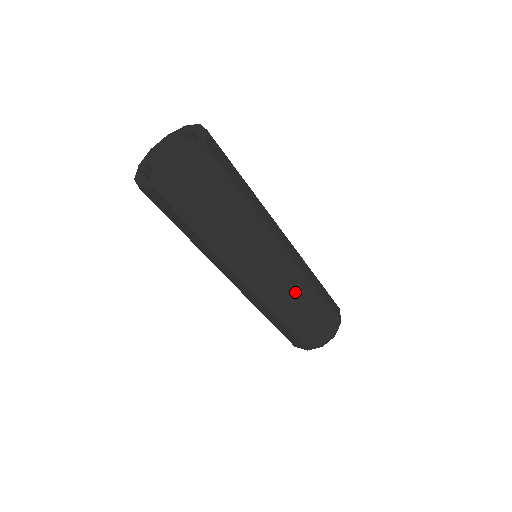
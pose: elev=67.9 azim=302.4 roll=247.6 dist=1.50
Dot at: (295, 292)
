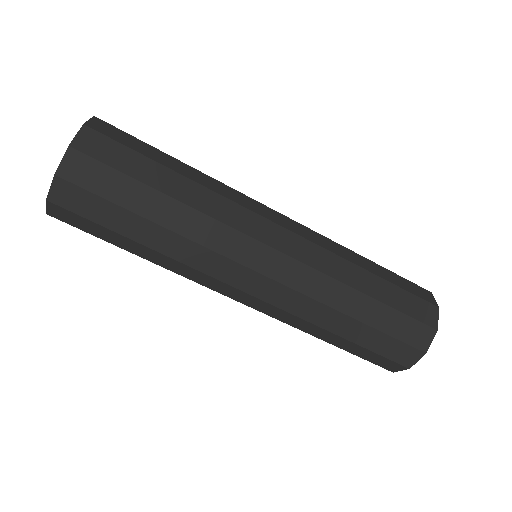
Dot at: (328, 255)
